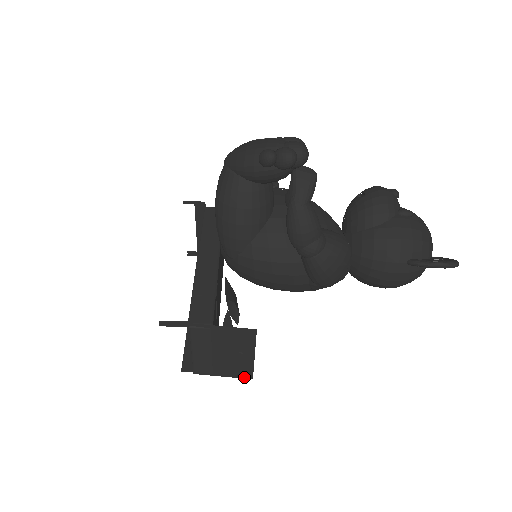
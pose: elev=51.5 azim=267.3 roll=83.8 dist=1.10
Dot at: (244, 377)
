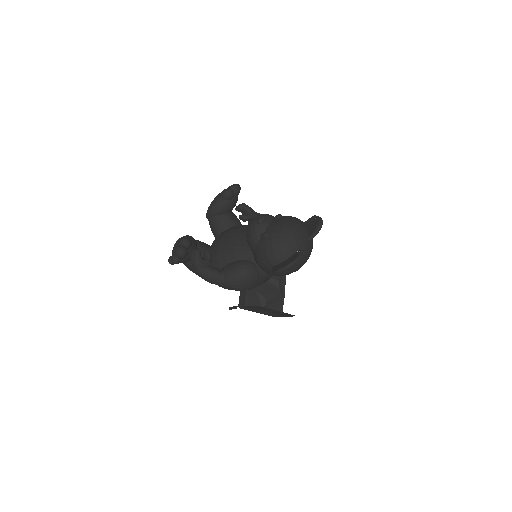
Dot at: occluded
